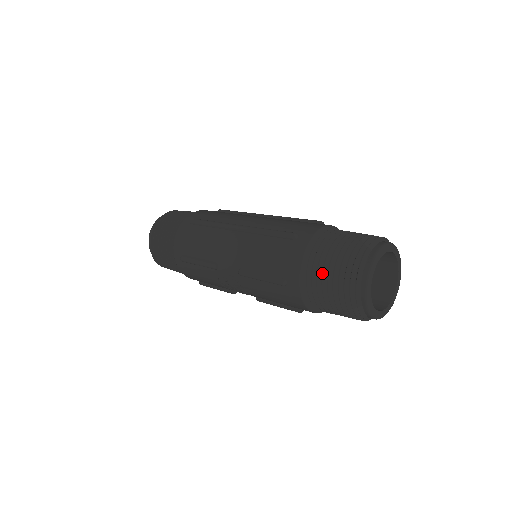
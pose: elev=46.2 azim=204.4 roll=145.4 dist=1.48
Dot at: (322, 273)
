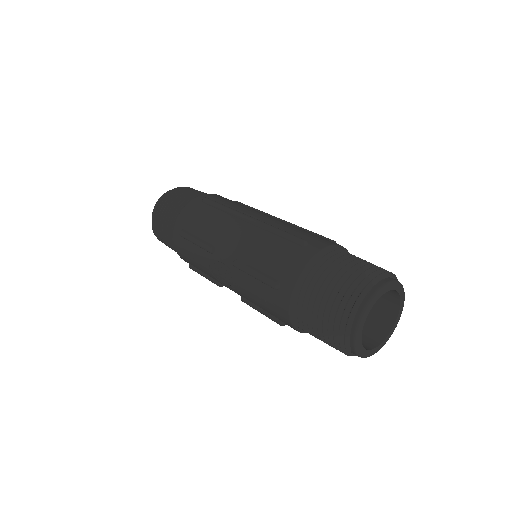
Dot at: (320, 288)
